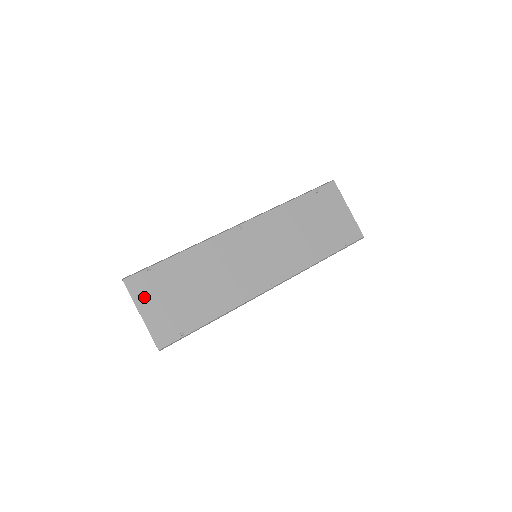
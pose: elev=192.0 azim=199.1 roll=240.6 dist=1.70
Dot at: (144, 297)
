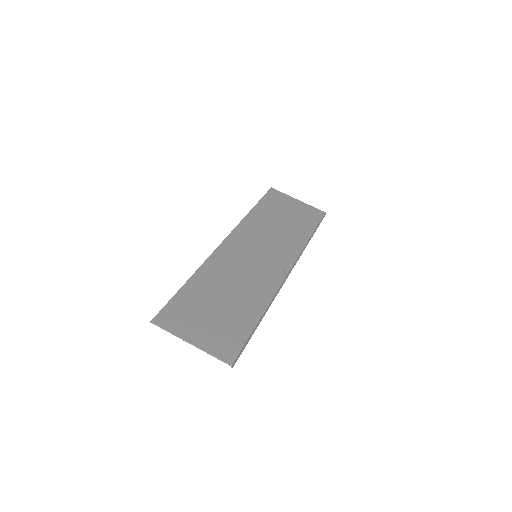
Dot at: (182, 327)
